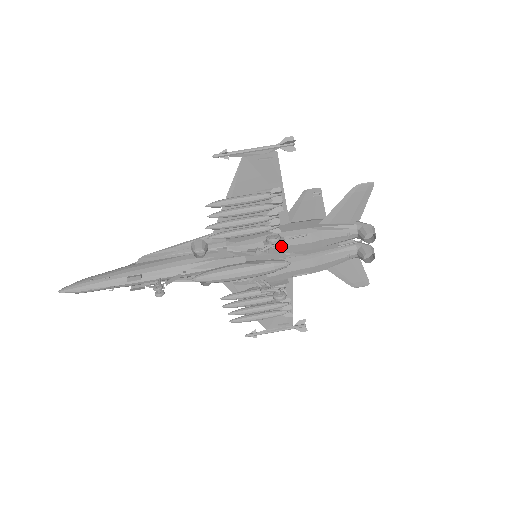
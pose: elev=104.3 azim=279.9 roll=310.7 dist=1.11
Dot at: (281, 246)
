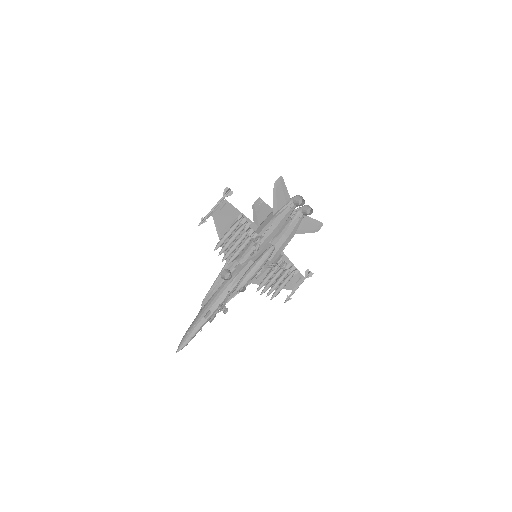
Dot at: (264, 241)
